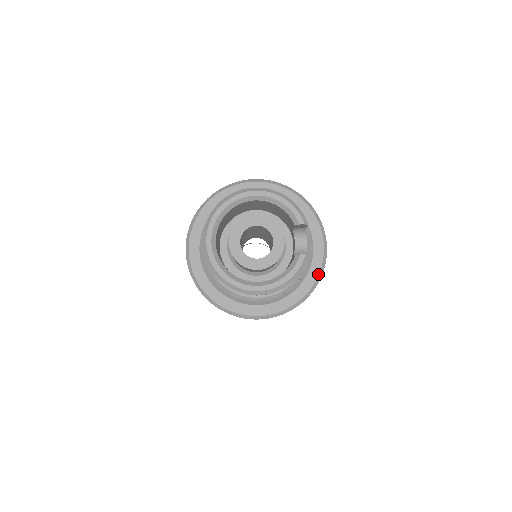
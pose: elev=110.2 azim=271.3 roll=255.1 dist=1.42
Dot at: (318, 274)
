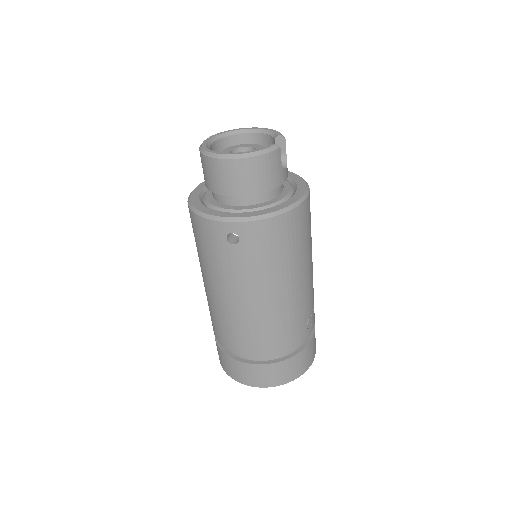
Dot at: (295, 202)
